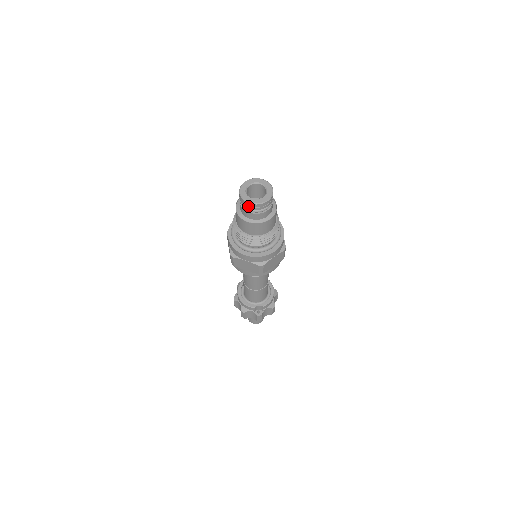
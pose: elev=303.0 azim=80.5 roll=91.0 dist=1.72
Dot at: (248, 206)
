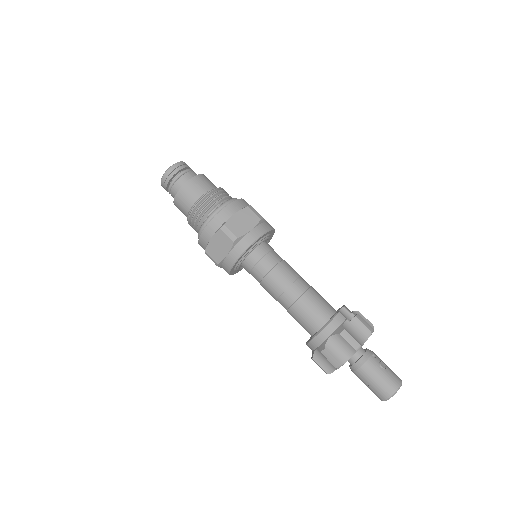
Dot at: (176, 169)
